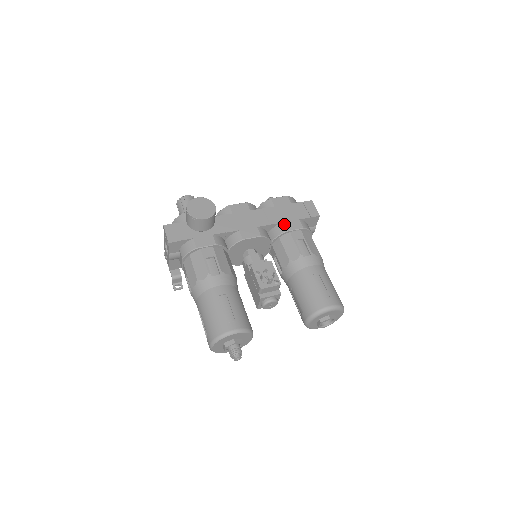
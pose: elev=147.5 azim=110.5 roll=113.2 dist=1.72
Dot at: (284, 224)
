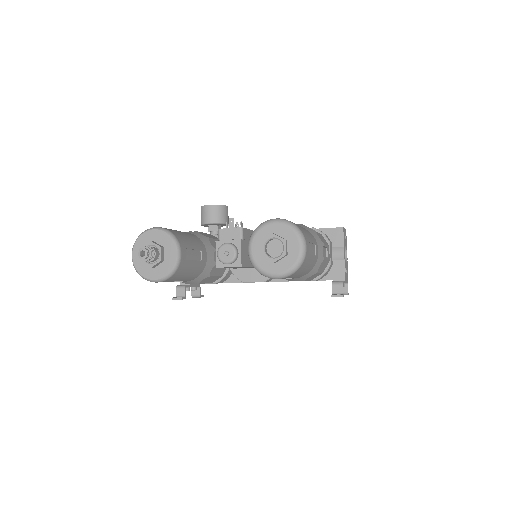
Dot at: occluded
